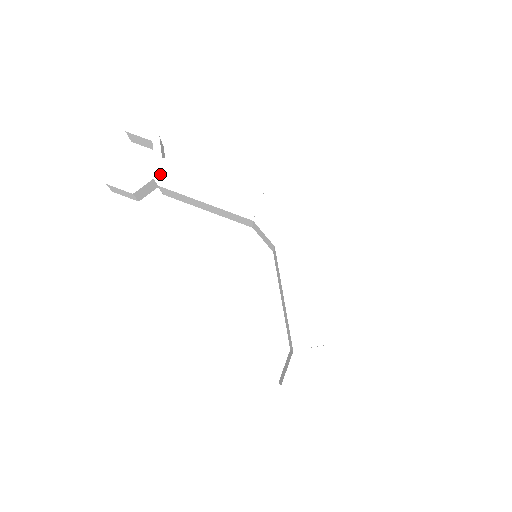
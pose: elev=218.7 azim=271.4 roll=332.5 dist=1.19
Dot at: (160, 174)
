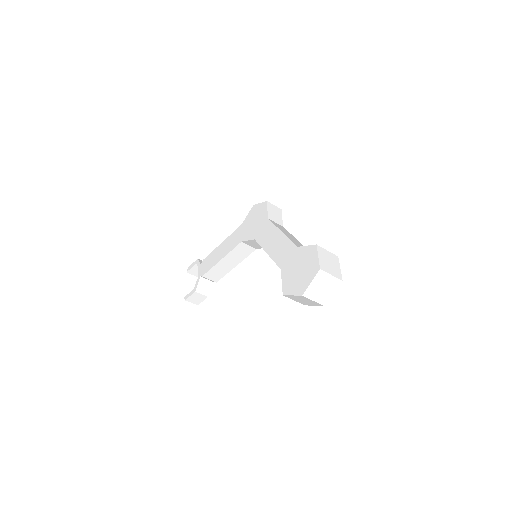
Dot at: (202, 271)
